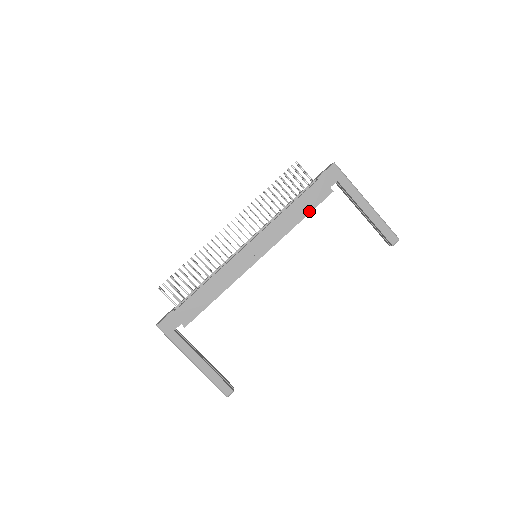
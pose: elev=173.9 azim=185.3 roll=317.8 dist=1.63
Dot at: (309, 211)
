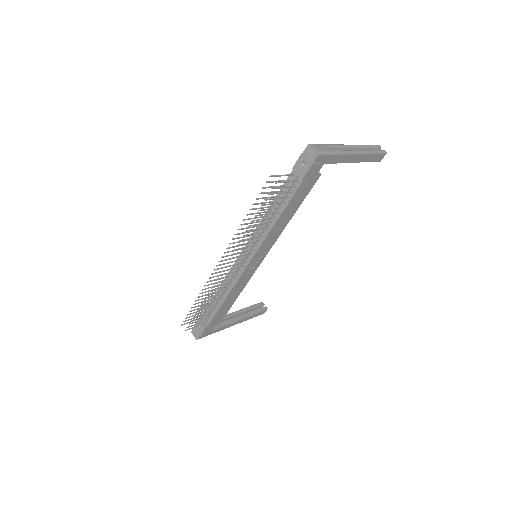
Dot at: (300, 204)
